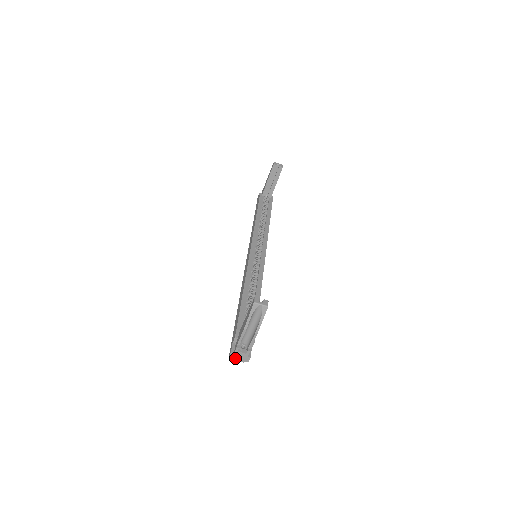
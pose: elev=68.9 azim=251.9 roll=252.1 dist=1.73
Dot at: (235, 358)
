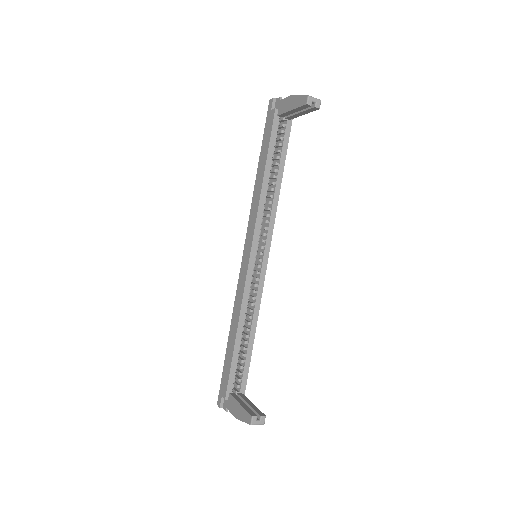
Dot at: occluded
